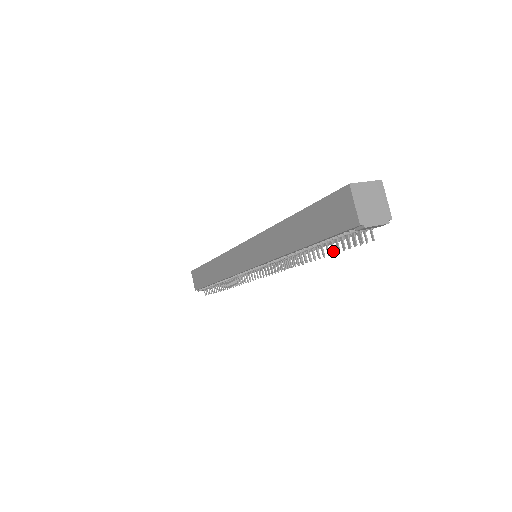
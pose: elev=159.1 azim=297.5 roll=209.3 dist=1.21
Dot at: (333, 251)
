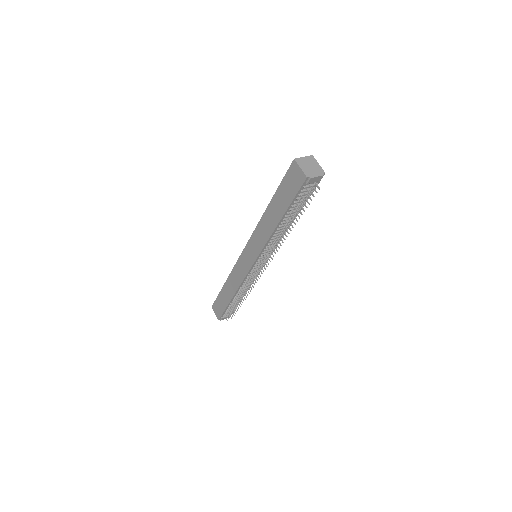
Dot at: (300, 209)
